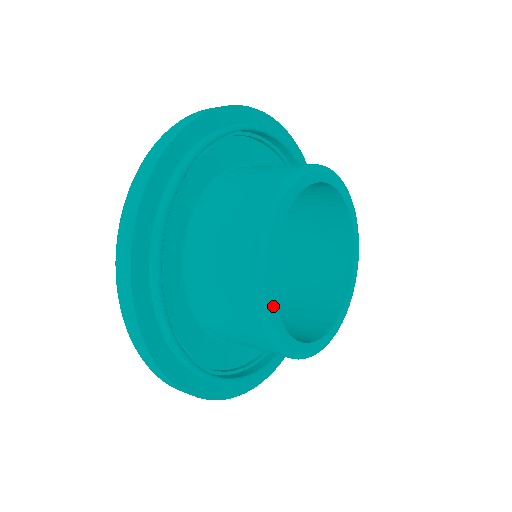
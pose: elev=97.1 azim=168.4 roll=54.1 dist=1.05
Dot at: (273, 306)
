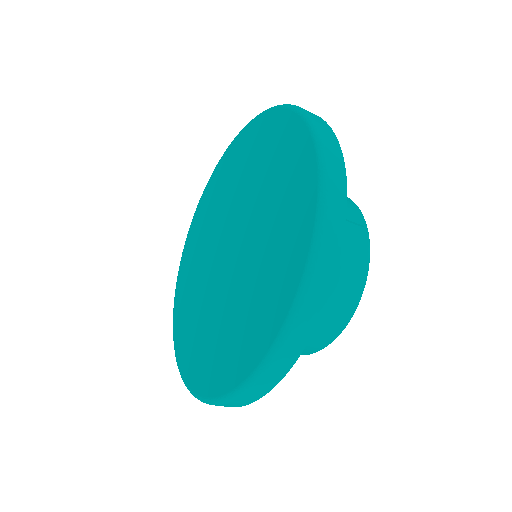
Dot at: occluded
